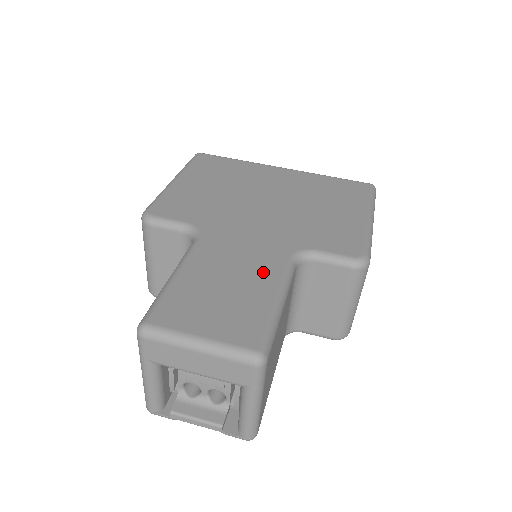
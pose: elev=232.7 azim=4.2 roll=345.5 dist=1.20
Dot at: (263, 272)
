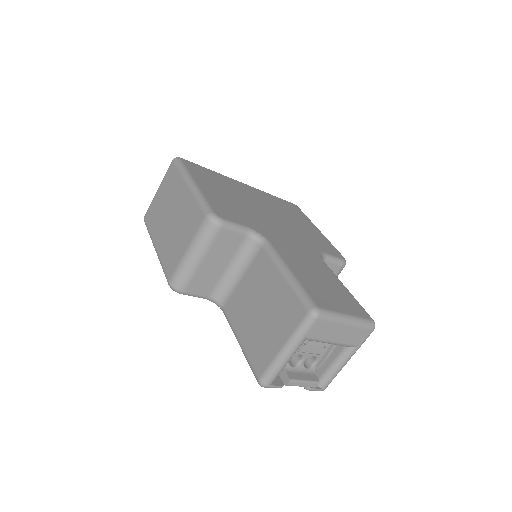
Dot at: (323, 269)
